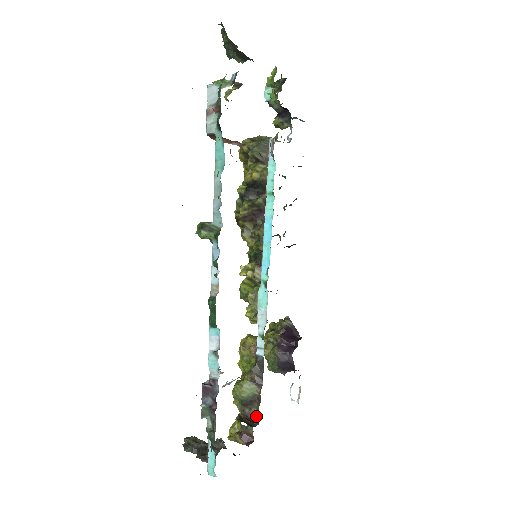
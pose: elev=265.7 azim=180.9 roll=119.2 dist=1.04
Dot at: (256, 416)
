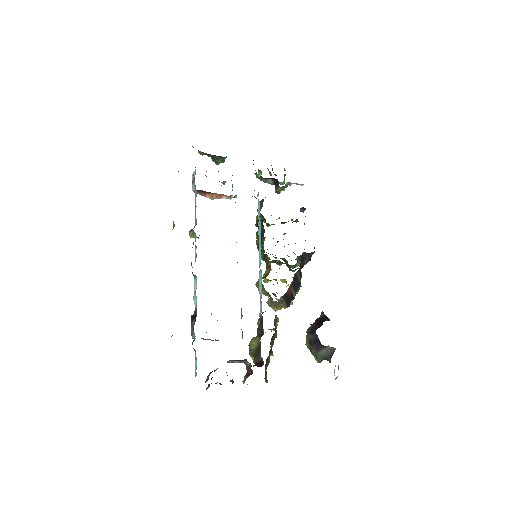
Dot at: (262, 361)
